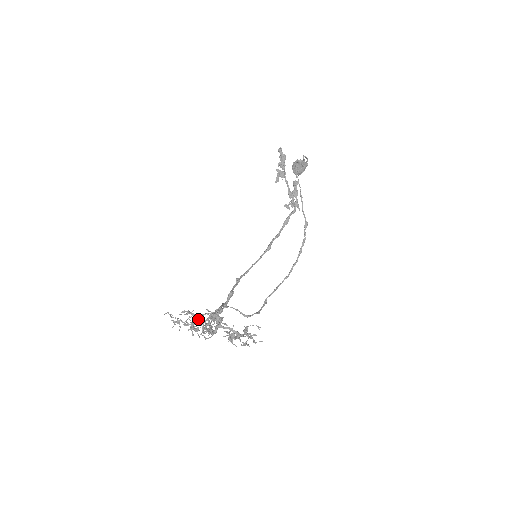
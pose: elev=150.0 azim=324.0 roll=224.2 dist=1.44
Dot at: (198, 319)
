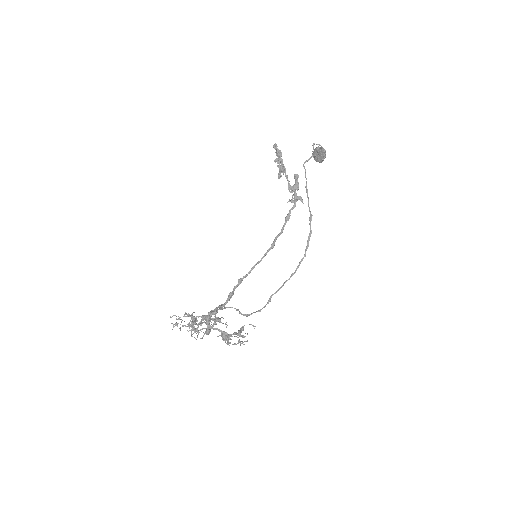
Dot at: (197, 321)
